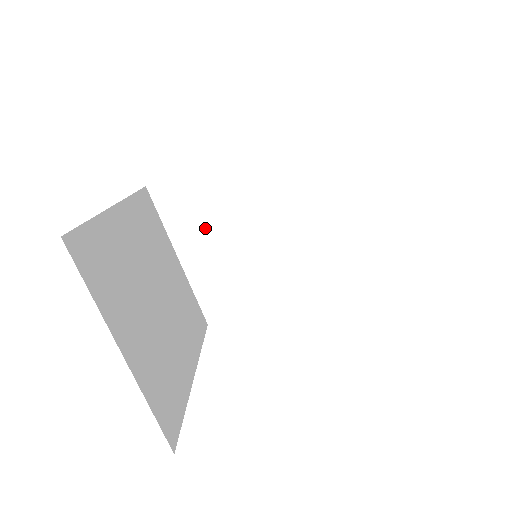
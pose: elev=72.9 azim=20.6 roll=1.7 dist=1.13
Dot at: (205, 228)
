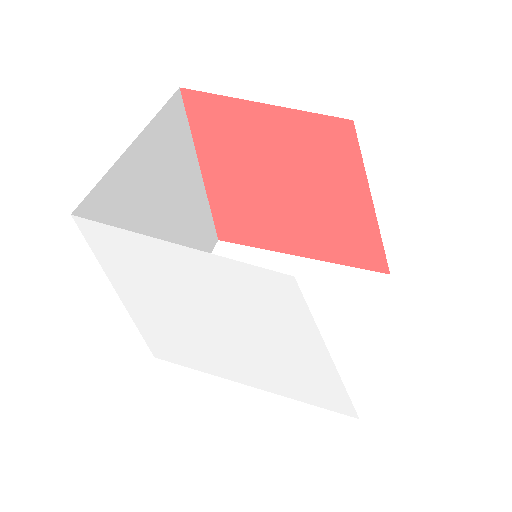
Dot at: occluded
